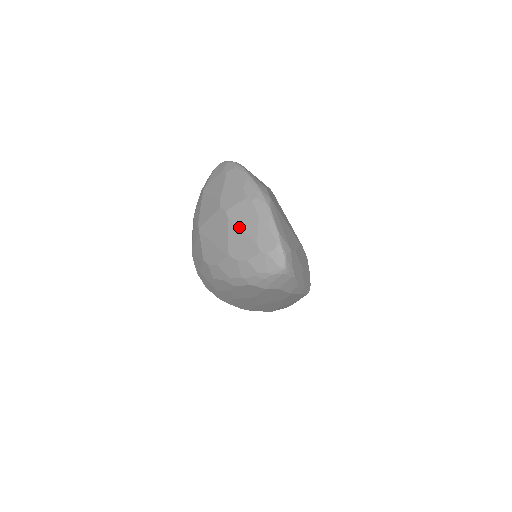
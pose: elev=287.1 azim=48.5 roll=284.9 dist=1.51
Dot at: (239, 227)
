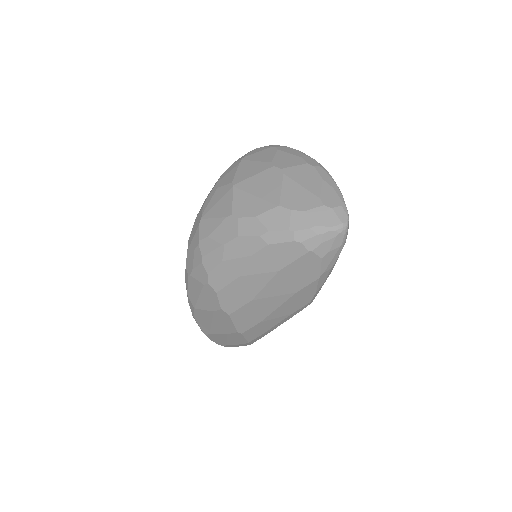
Dot at: (298, 182)
